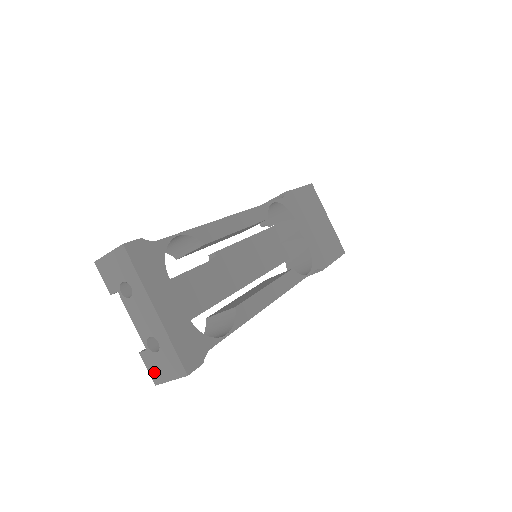
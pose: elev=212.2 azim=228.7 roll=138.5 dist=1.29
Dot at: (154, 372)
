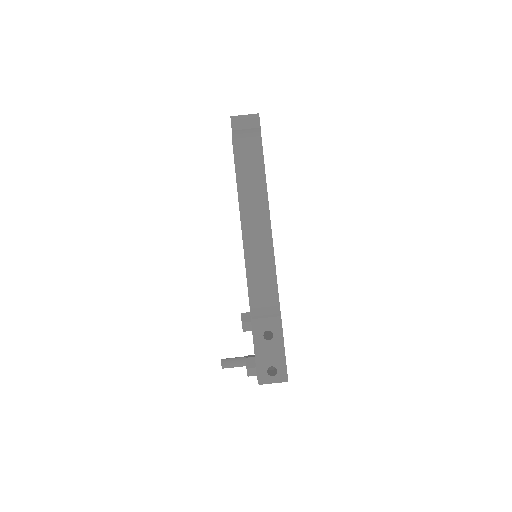
Dot at: occluded
